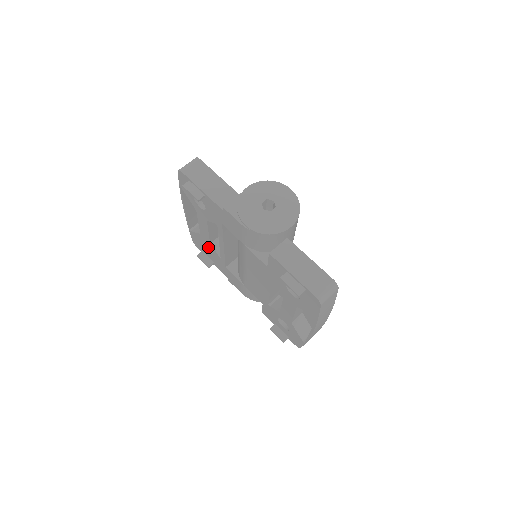
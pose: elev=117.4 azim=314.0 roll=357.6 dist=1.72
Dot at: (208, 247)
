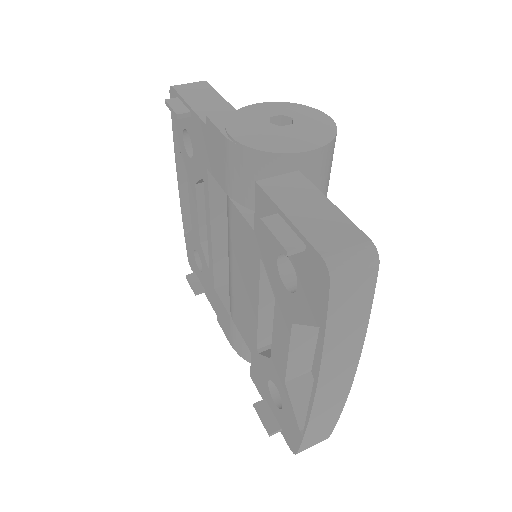
Dot at: (199, 255)
